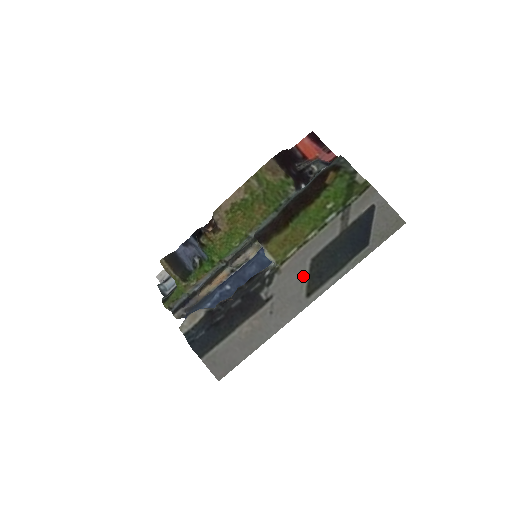
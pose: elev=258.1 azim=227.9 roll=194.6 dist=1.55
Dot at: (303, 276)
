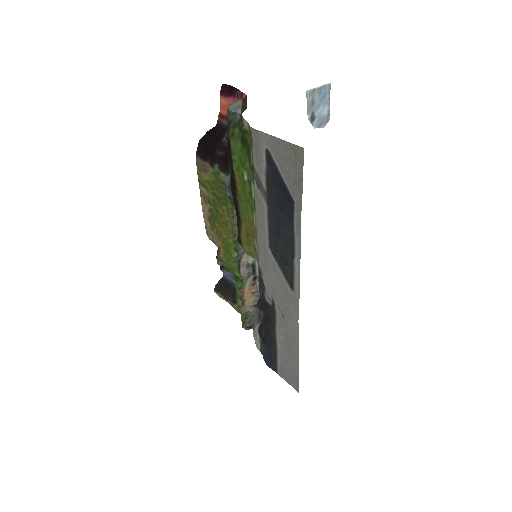
Dot at: (276, 269)
